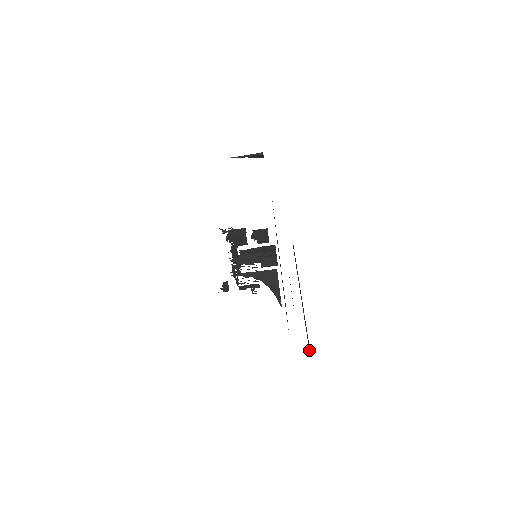
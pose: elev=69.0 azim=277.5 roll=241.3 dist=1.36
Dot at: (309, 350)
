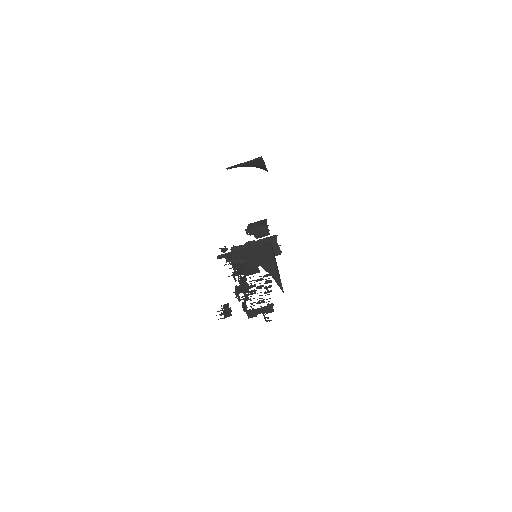
Dot at: occluded
